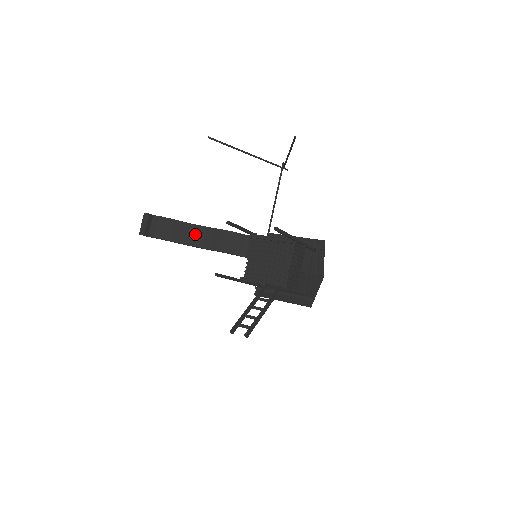
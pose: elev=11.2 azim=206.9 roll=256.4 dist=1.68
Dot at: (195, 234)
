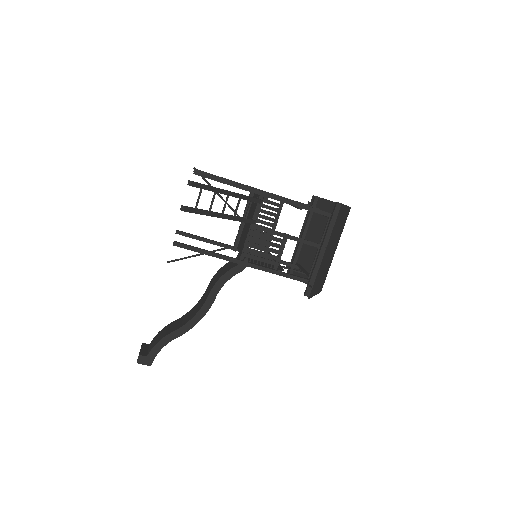
Dot at: (193, 312)
